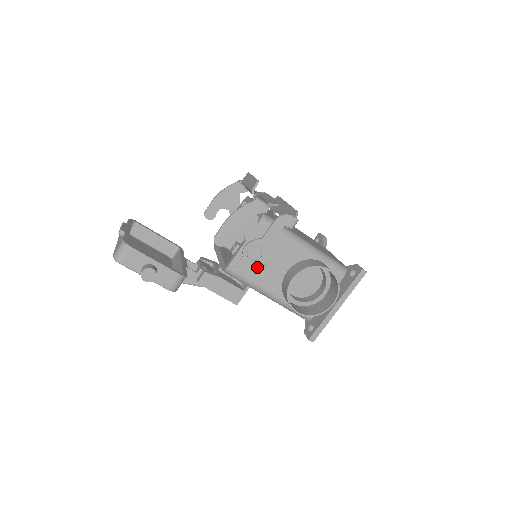
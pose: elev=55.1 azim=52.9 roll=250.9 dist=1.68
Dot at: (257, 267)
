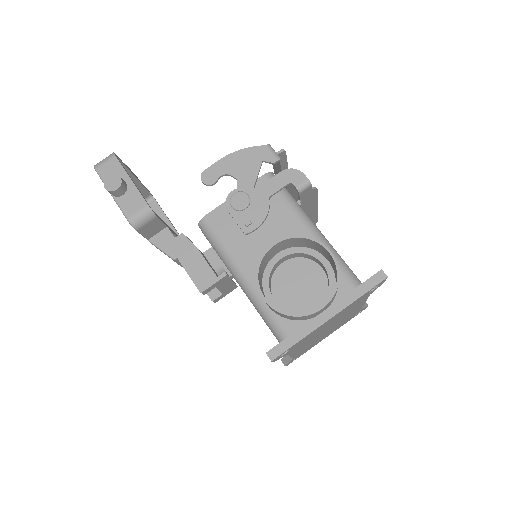
Dot at: (237, 222)
